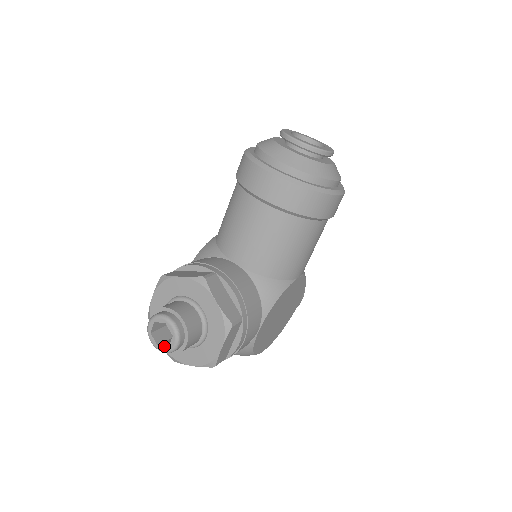
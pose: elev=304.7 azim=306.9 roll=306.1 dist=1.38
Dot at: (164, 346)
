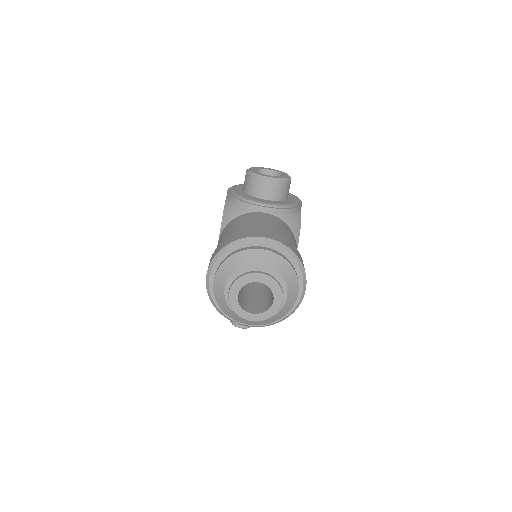
Dot at: occluded
